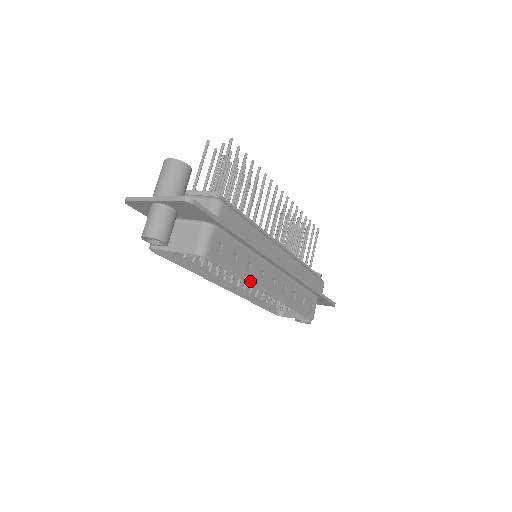
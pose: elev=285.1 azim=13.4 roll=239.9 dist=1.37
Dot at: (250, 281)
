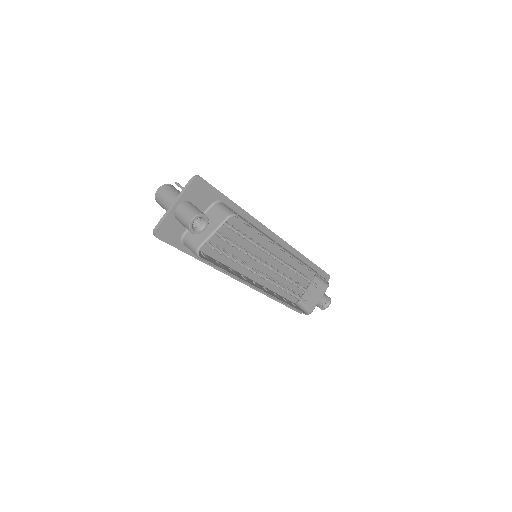
Dot at: (272, 240)
